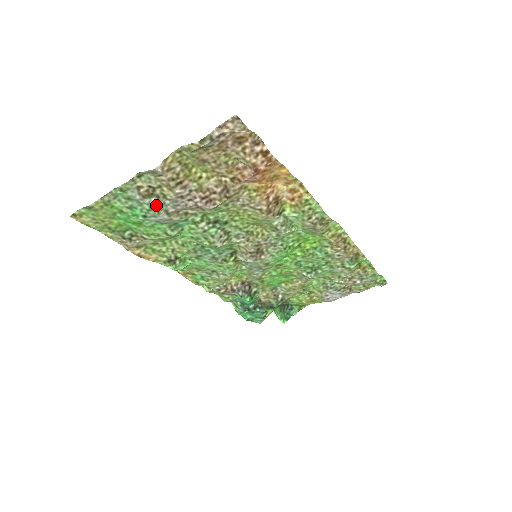
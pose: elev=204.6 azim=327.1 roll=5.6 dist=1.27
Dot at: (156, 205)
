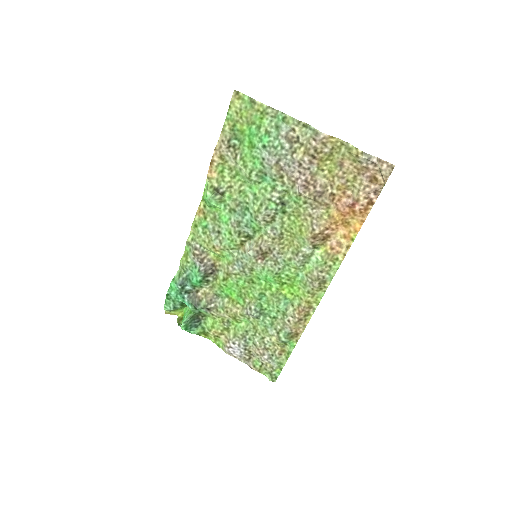
Dot at: (283, 149)
